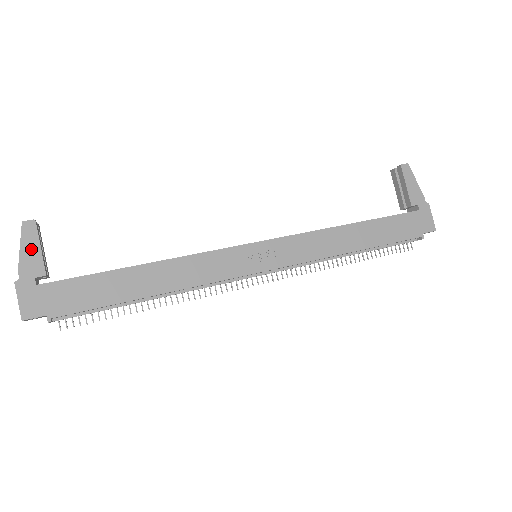
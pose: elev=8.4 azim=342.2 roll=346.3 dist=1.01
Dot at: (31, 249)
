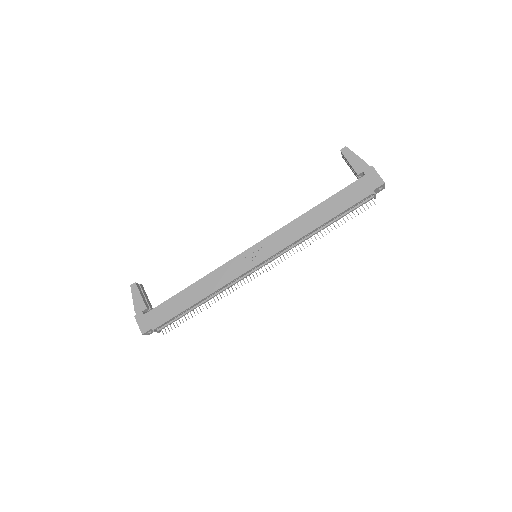
Dot at: (137, 297)
